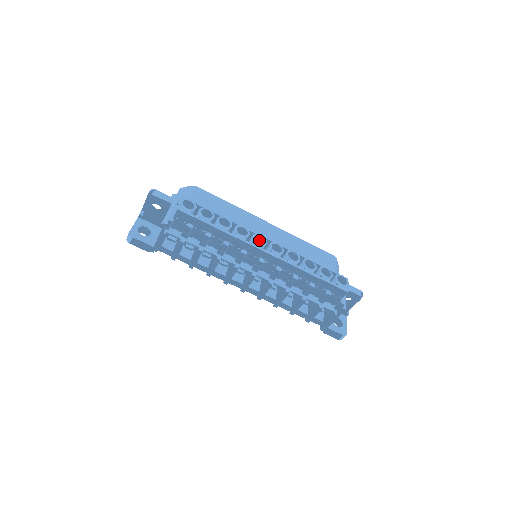
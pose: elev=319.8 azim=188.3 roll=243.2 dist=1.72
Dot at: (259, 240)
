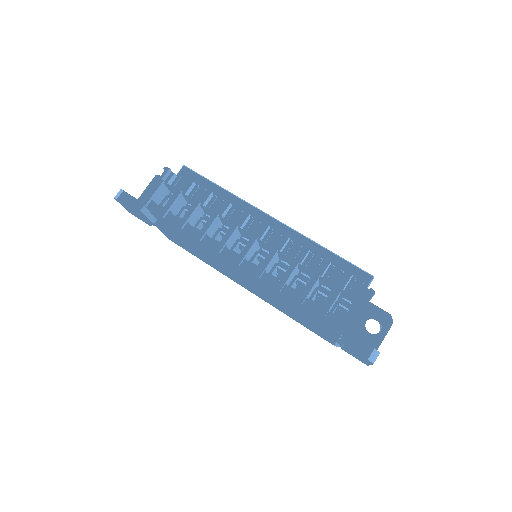
Dot at: occluded
